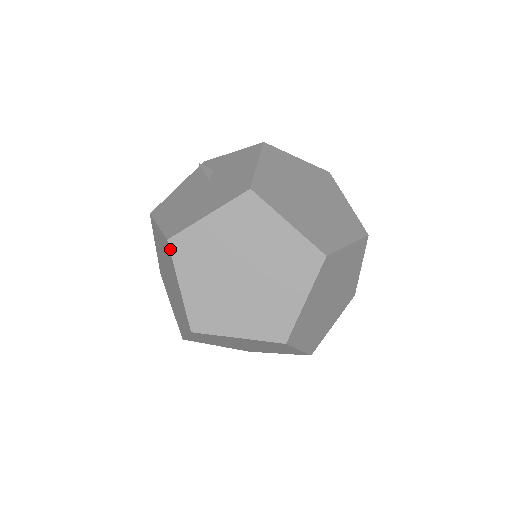
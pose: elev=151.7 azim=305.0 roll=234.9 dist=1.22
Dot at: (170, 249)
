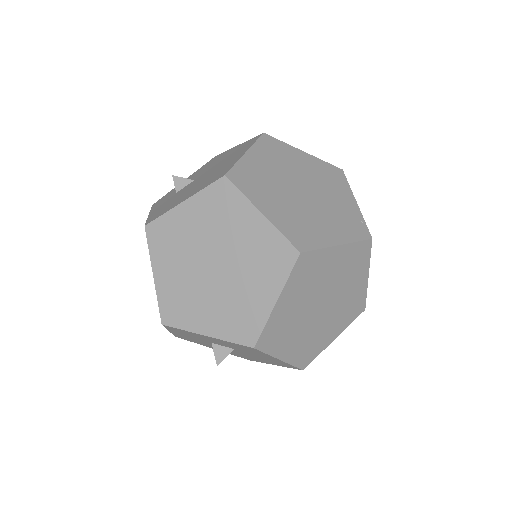
Dot at: (232, 182)
